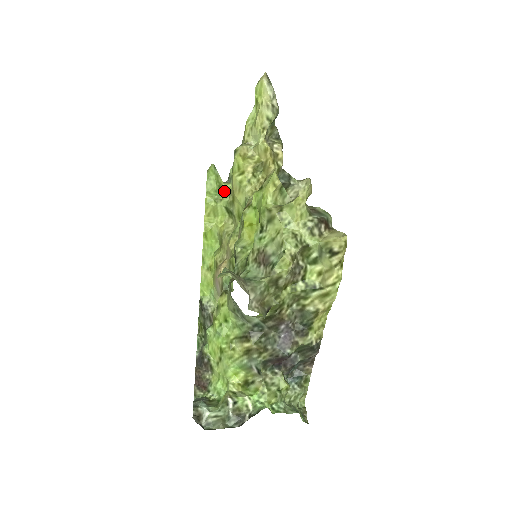
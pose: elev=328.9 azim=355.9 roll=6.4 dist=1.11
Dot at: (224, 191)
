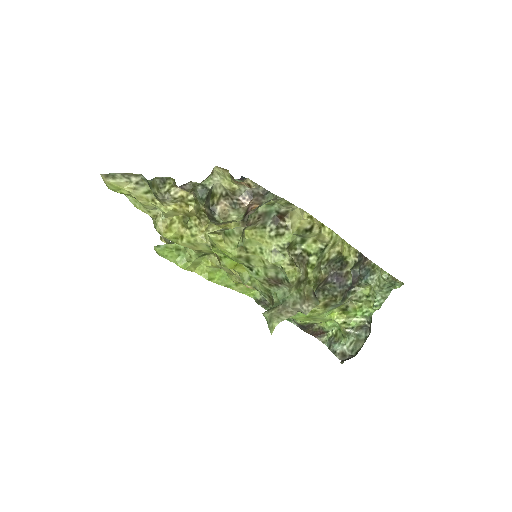
Dot at: (182, 246)
